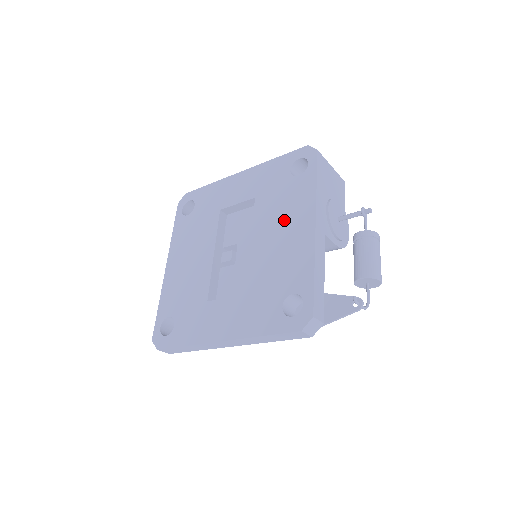
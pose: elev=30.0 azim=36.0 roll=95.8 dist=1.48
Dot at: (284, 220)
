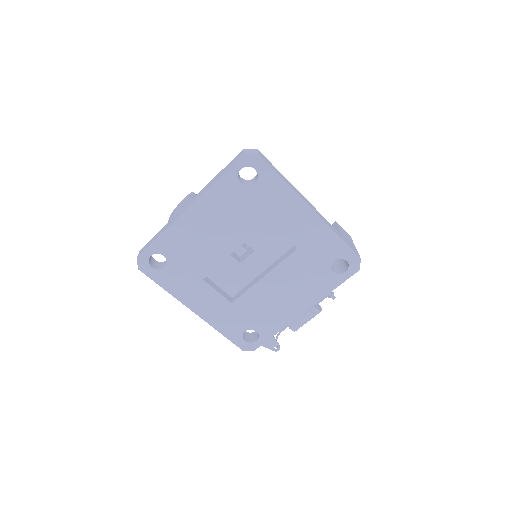
Dot at: (295, 289)
